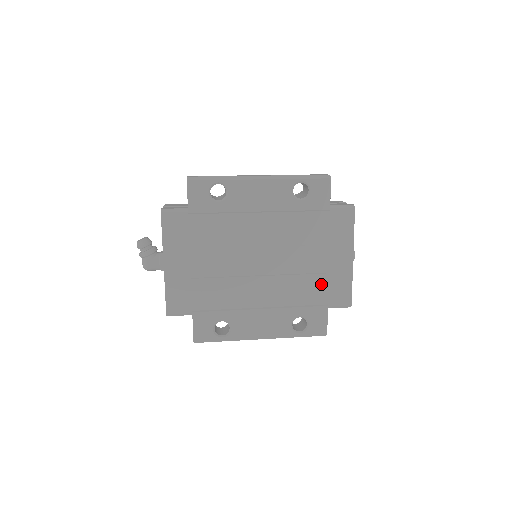
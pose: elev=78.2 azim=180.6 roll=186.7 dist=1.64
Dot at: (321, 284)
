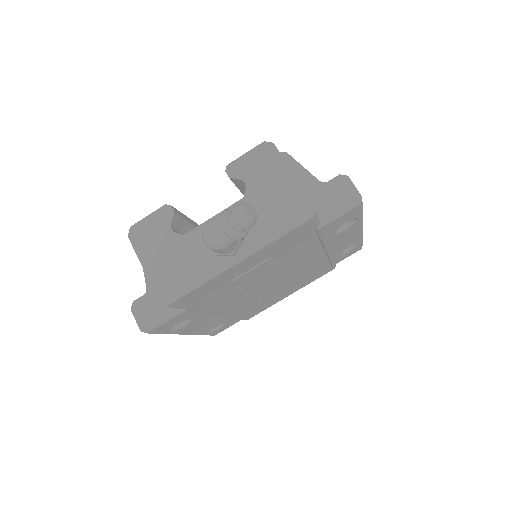
Dot at: (260, 306)
